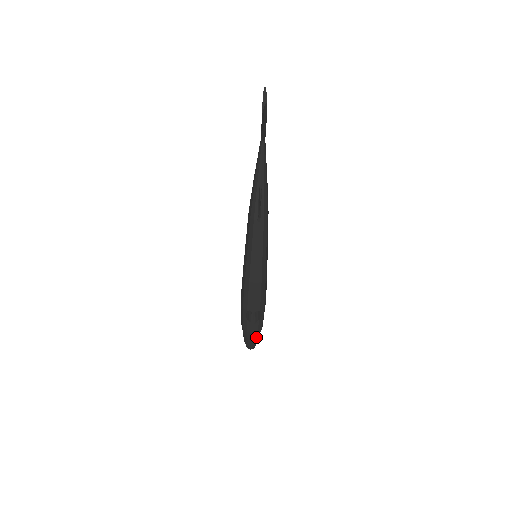
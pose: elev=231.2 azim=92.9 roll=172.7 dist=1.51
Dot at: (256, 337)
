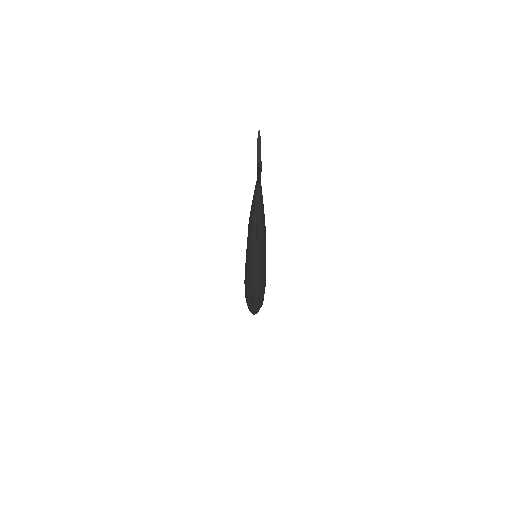
Dot at: (258, 310)
